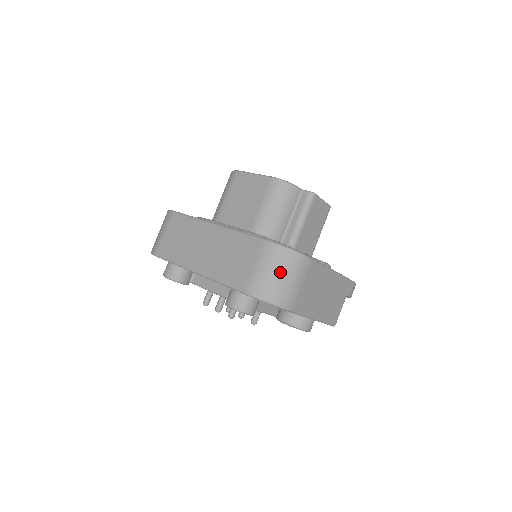
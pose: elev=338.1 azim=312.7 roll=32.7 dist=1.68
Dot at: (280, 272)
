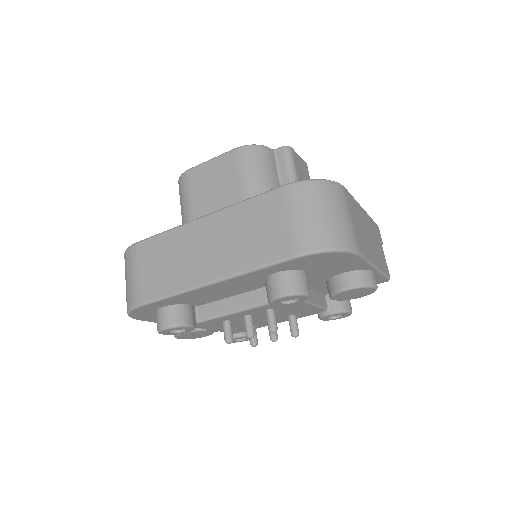
Dot at: (325, 209)
